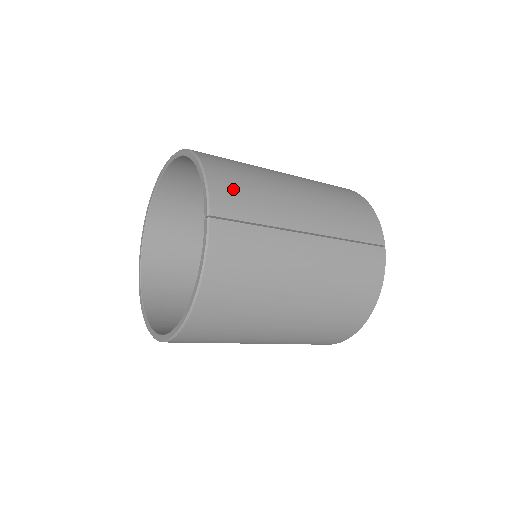
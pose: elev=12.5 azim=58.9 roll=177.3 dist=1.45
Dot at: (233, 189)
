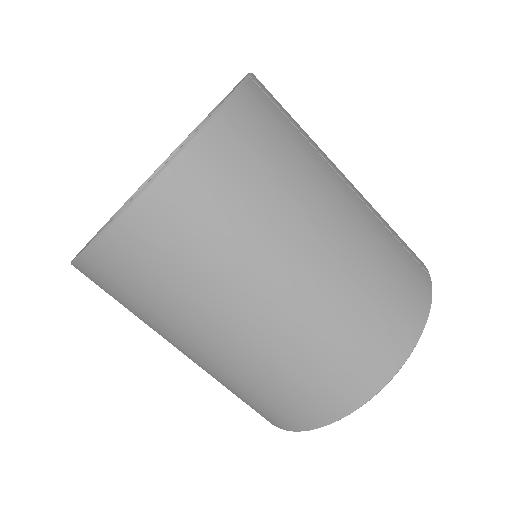
Dot at: occluded
